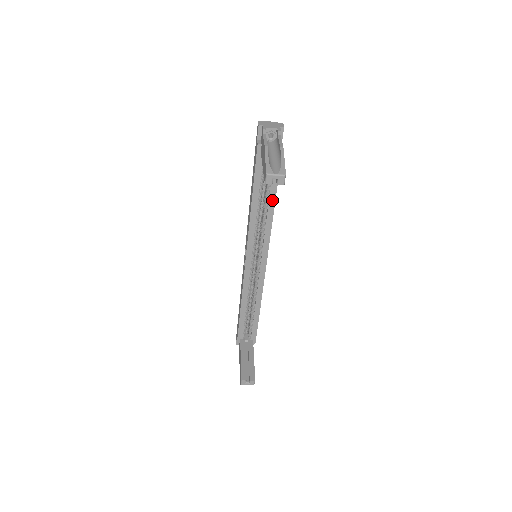
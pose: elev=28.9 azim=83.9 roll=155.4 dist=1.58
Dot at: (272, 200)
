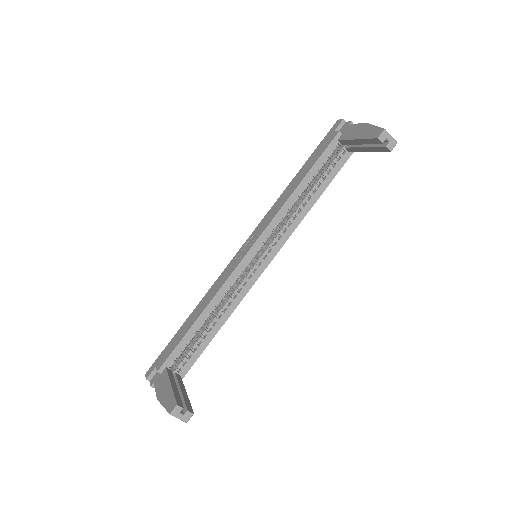
Dot at: (316, 196)
